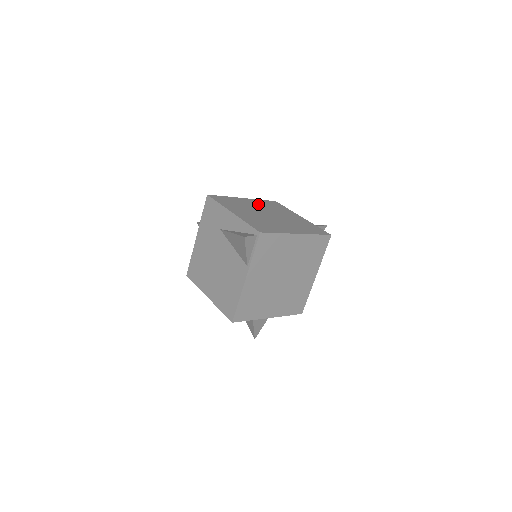
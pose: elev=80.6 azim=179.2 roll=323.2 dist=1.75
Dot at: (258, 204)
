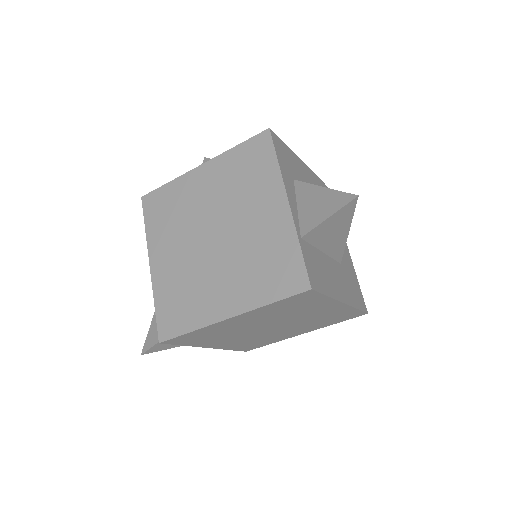
Dot at: (216, 184)
